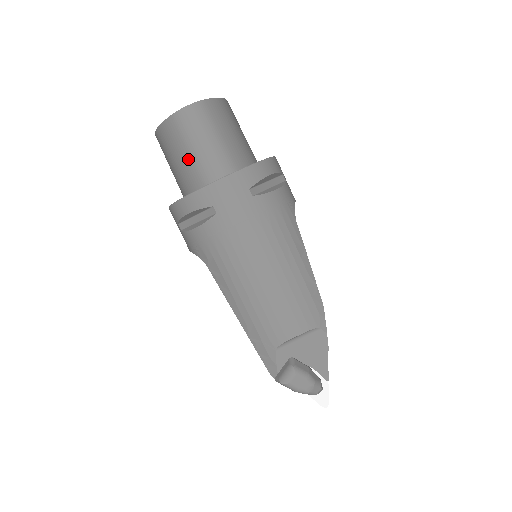
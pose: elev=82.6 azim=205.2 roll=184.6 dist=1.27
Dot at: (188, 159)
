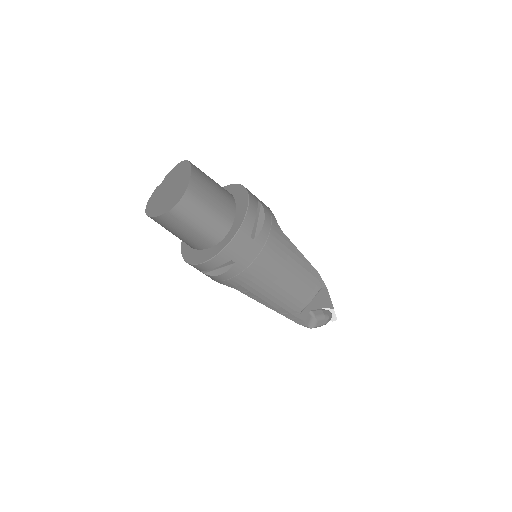
Dot at: (194, 233)
